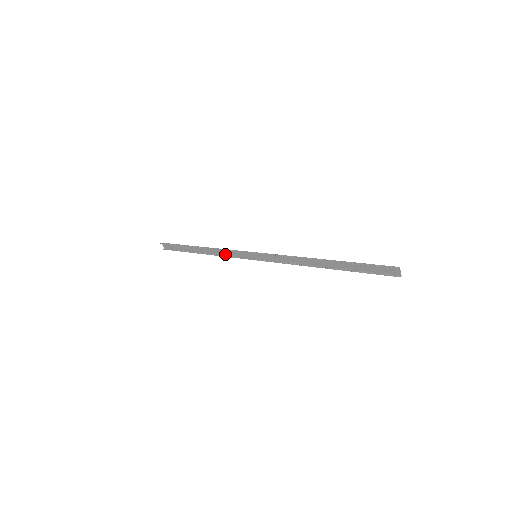
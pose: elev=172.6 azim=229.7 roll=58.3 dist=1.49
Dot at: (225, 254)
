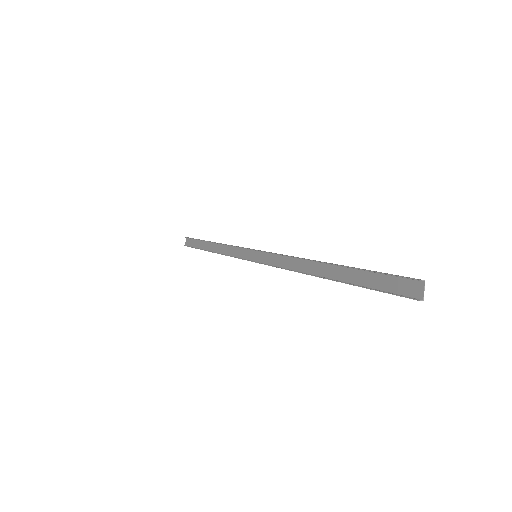
Dot at: (230, 253)
